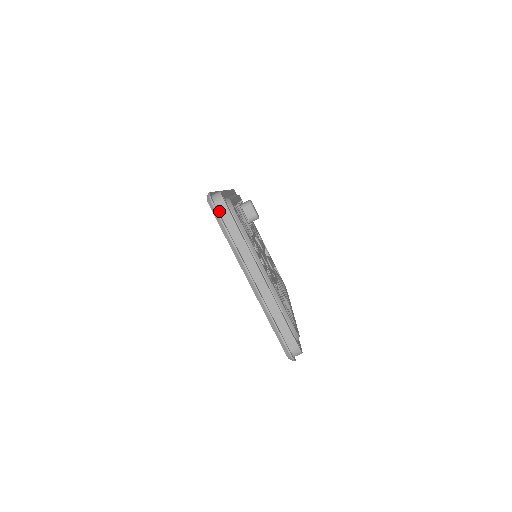
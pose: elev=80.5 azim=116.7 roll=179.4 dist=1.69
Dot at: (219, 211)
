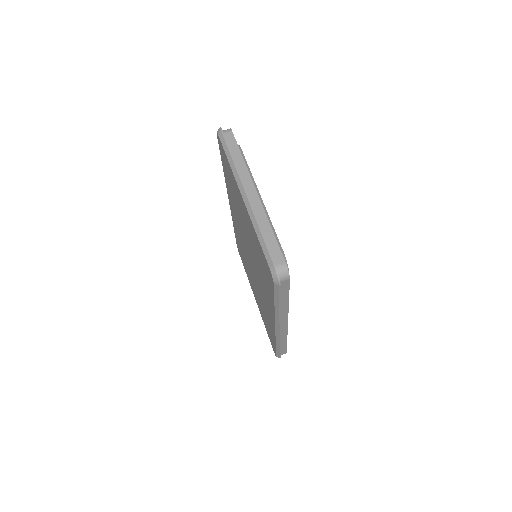
Dot at: (226, 137)
